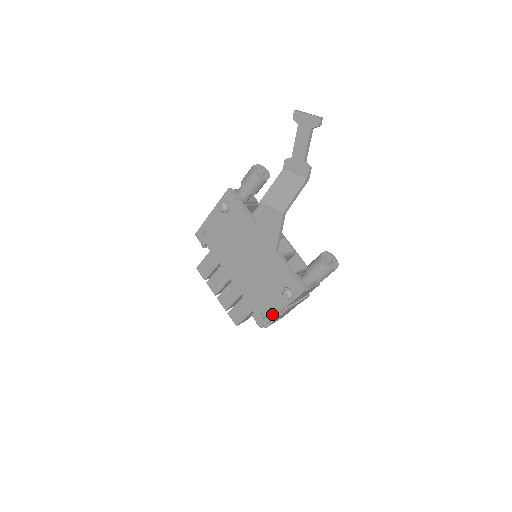
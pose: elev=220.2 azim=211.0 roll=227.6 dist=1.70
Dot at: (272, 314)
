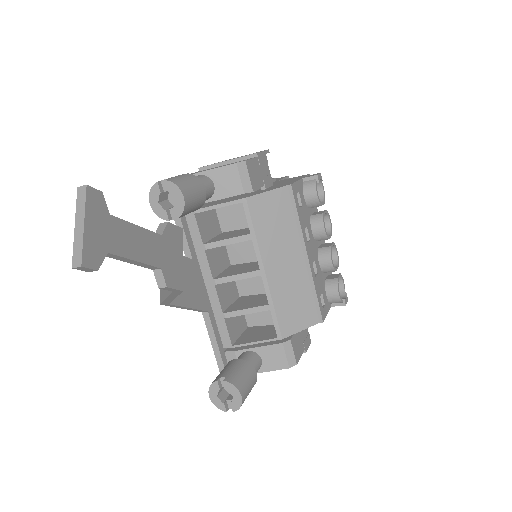
Dot at: occluded
